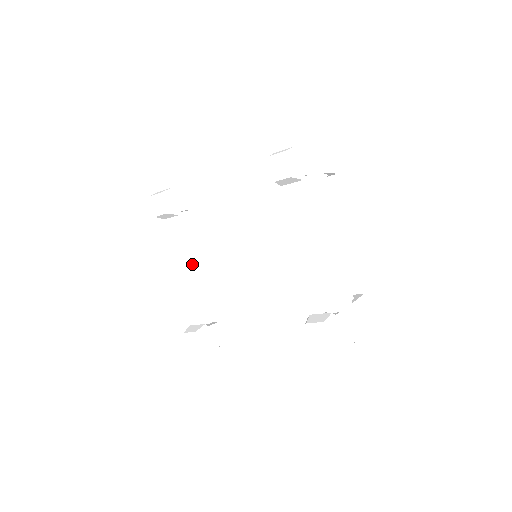
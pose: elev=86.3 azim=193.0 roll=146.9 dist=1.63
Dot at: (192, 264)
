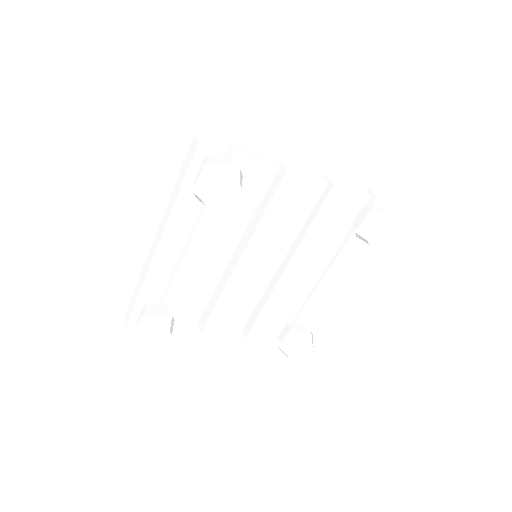
Dot at: (180, 245)
